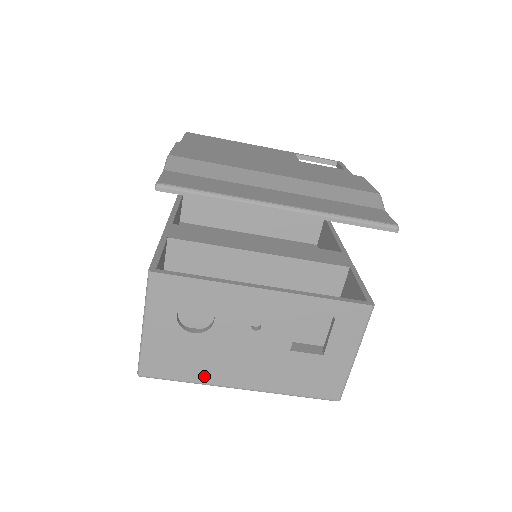
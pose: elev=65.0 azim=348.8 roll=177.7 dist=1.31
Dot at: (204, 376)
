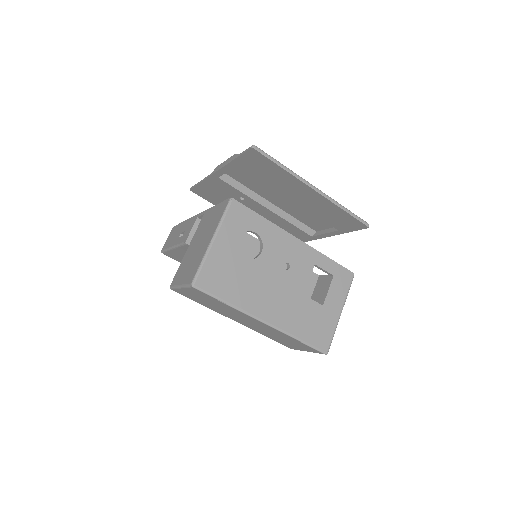
Dot at: (241, 301)
